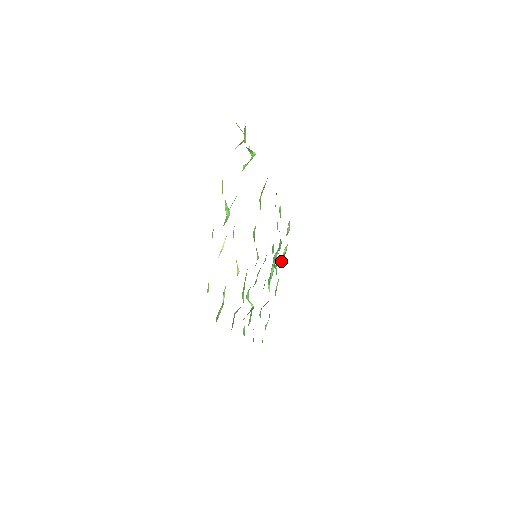
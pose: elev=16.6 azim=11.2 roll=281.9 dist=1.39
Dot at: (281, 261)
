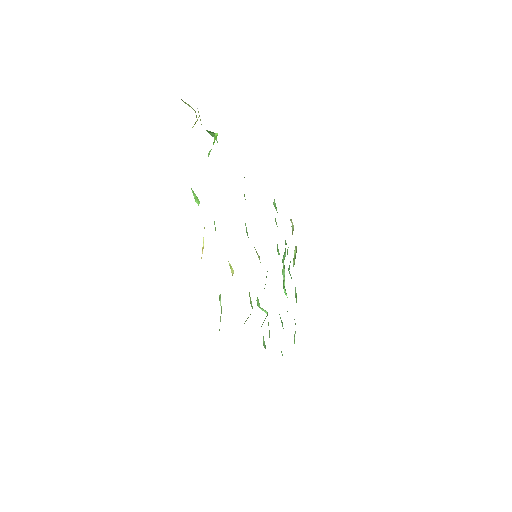
Dot at: (294, 263)
